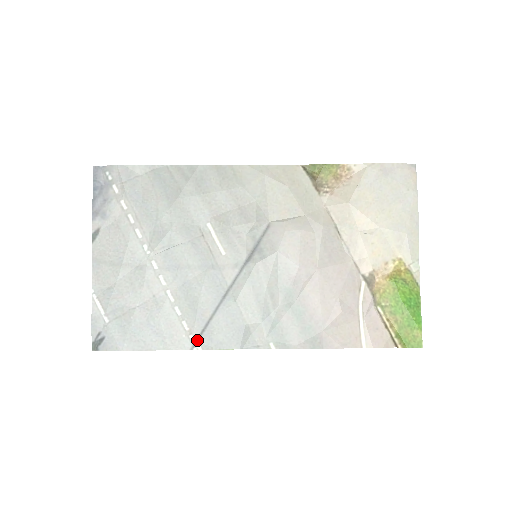
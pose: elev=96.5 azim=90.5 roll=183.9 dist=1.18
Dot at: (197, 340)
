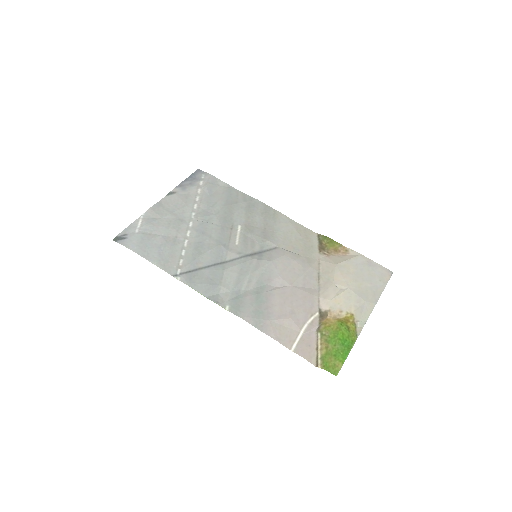
Dot at: (181, 274)
